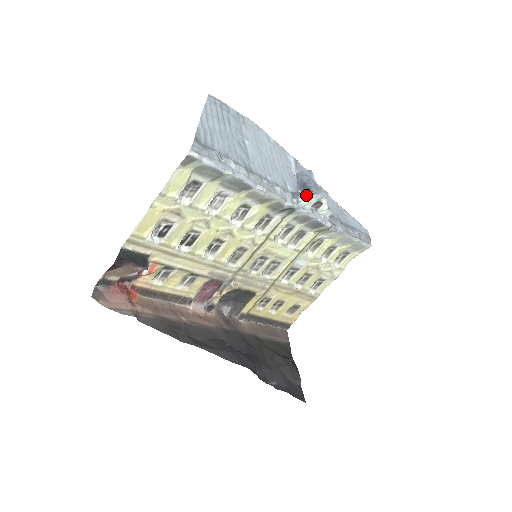
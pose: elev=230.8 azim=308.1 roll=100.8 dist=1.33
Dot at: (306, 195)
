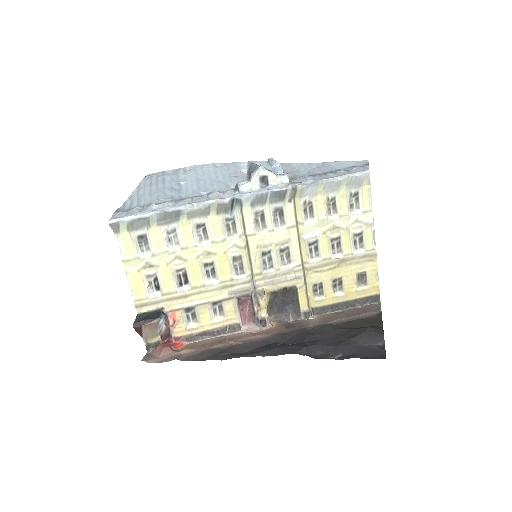
Dot at: (245, 181)
